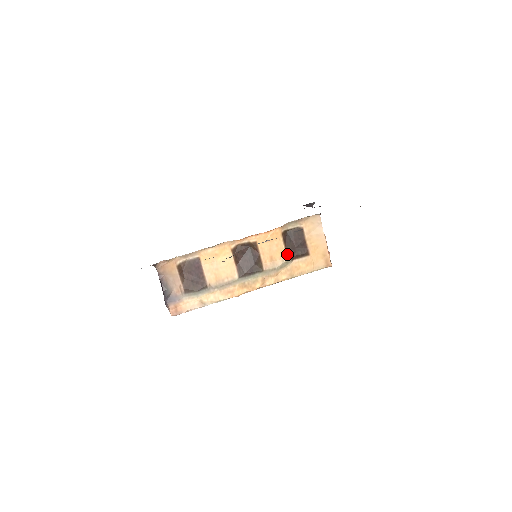
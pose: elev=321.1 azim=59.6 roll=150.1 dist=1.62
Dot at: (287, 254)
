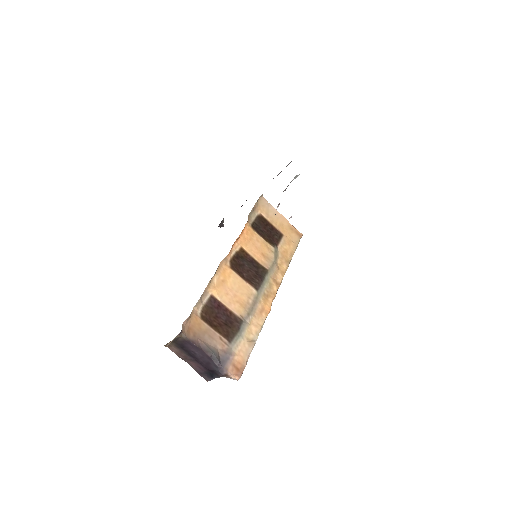
Dot at: (270, 244)
